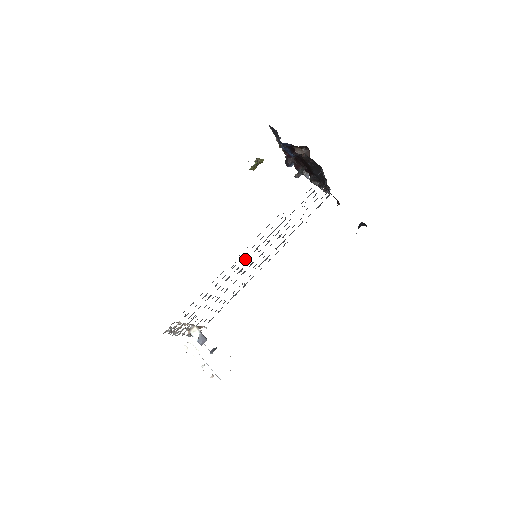
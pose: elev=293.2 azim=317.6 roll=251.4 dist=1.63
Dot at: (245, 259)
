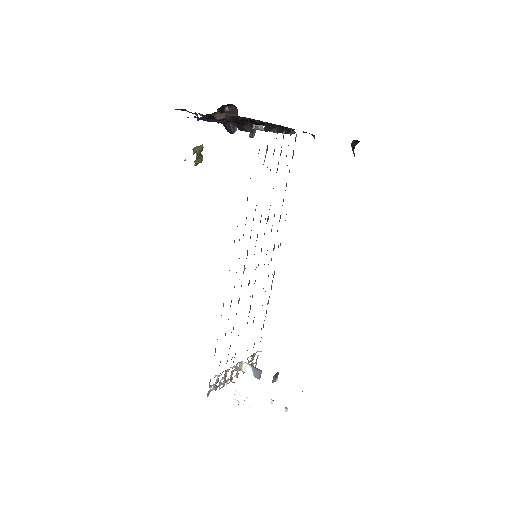
Dot at: occluded
